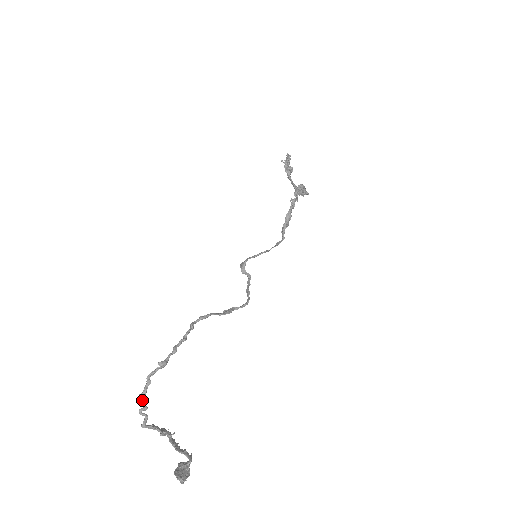
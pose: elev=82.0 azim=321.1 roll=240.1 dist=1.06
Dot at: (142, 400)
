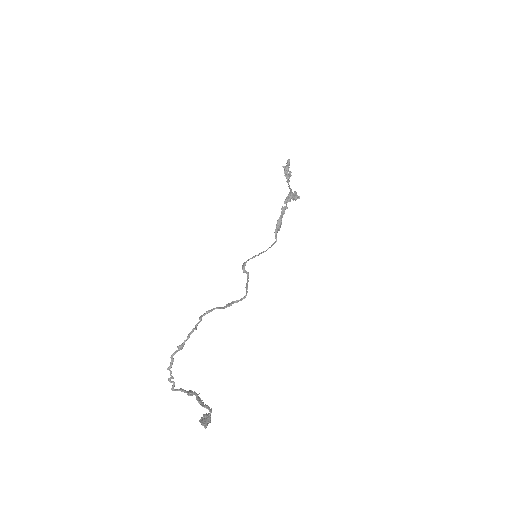
Dot at: (170, 372)
